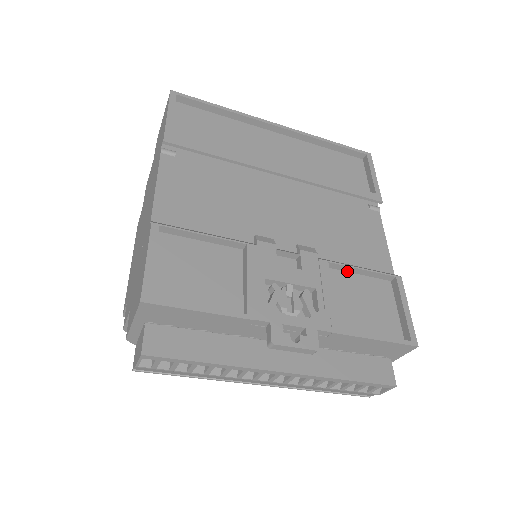
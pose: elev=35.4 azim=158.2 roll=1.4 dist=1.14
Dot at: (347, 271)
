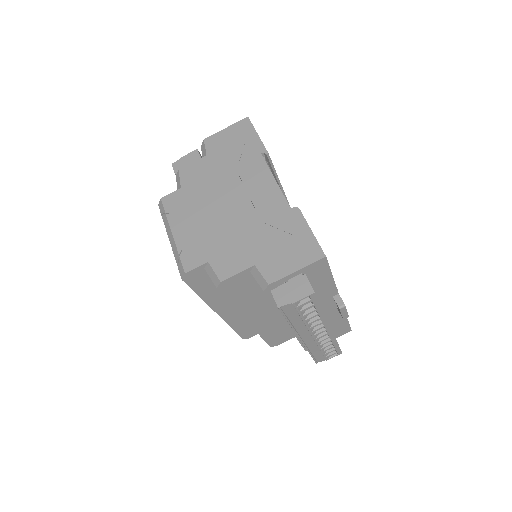
Dot at: occluded
